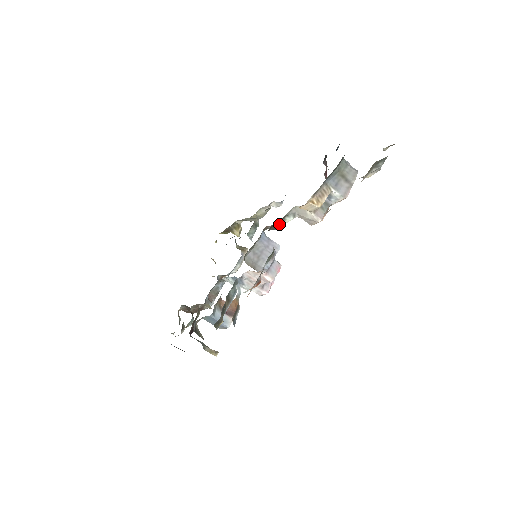
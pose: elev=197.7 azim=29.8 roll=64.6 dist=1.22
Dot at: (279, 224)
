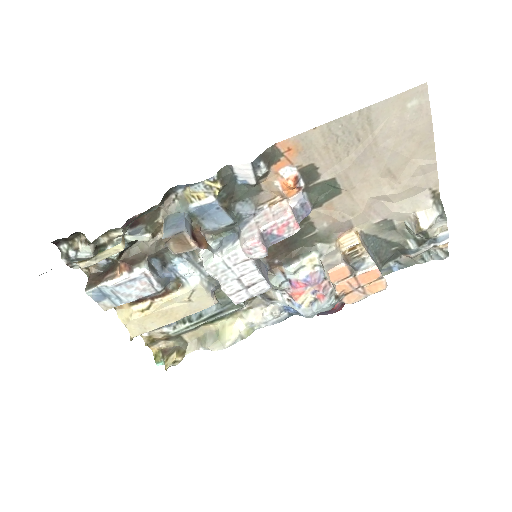
Dot at: (298, 258)
